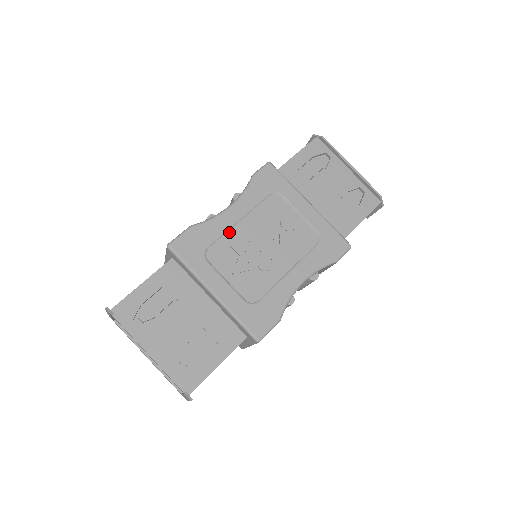
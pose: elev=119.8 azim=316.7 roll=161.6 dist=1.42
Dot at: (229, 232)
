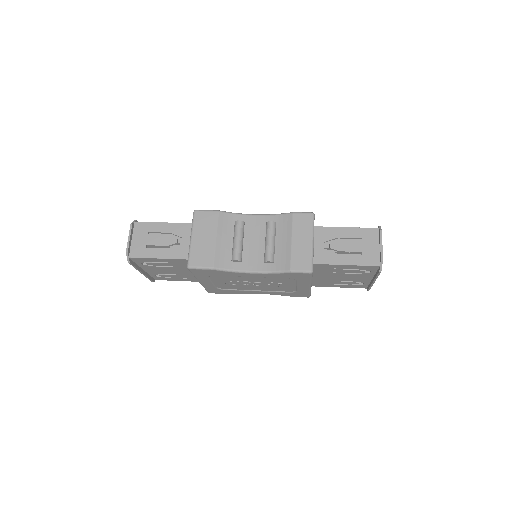
Dot at: occluded
